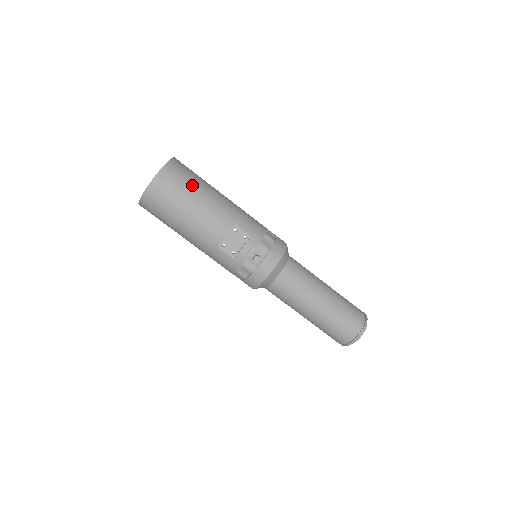
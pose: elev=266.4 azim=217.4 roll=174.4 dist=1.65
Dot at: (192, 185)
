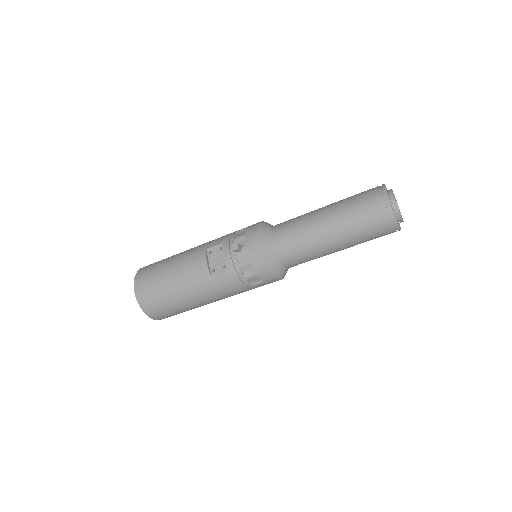
Dot at: (161, 264)
